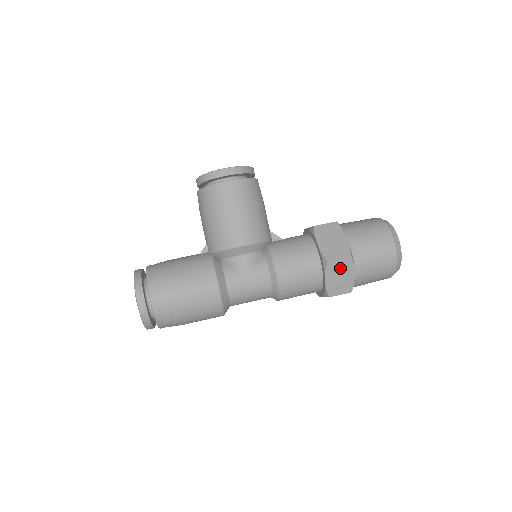
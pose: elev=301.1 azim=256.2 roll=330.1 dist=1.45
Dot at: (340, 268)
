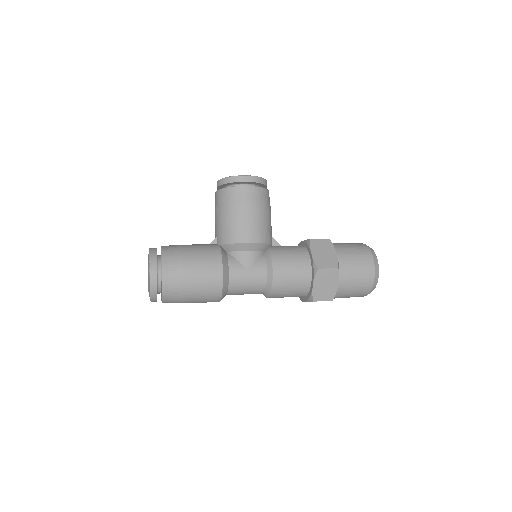
Dot at: (327, 277)
